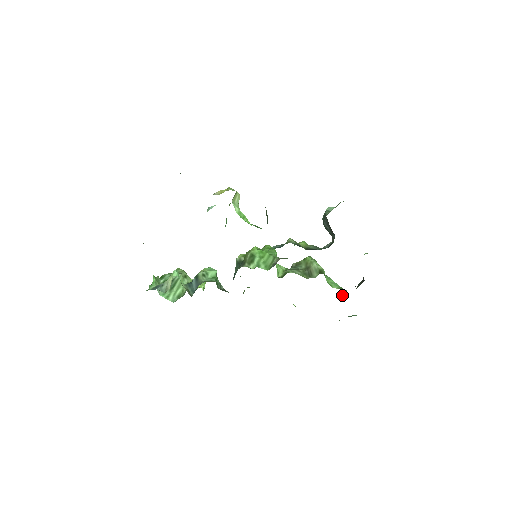
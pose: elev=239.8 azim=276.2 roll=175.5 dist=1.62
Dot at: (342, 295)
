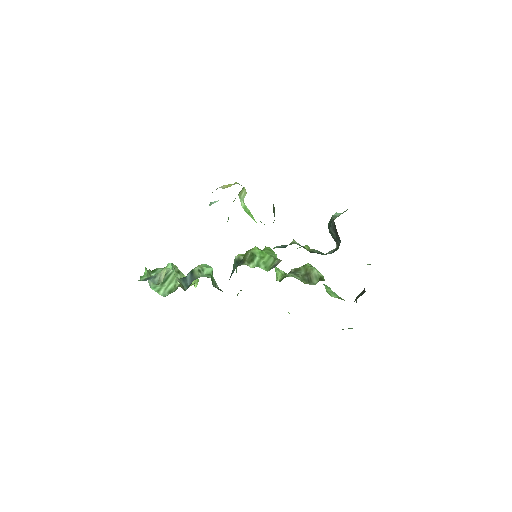
Dot at: occluded
